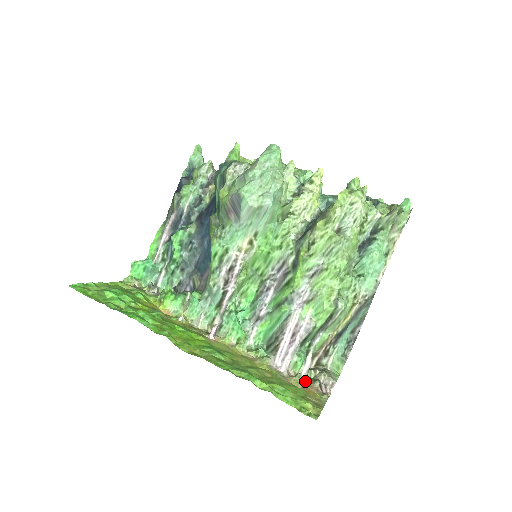
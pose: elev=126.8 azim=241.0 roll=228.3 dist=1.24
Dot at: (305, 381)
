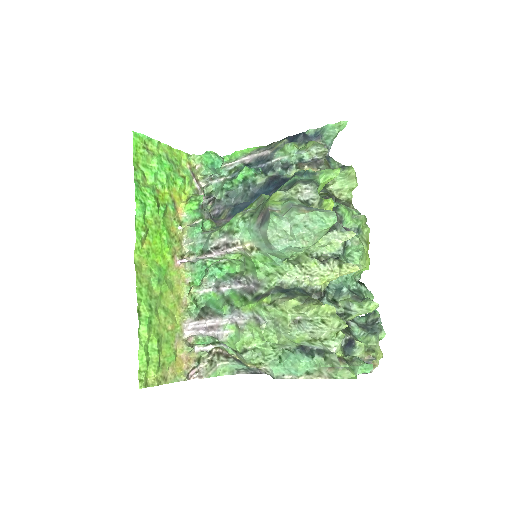
Dot at: (192, 354)
